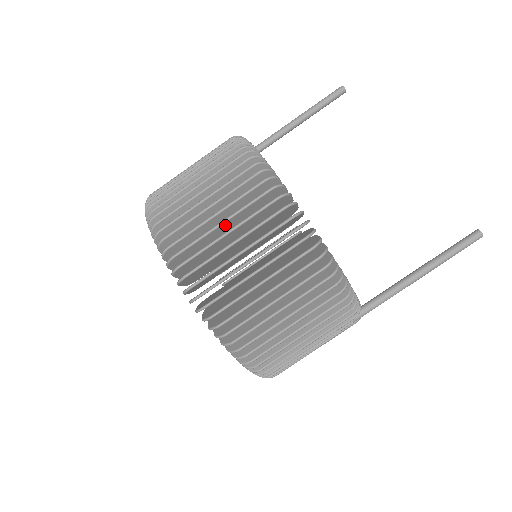
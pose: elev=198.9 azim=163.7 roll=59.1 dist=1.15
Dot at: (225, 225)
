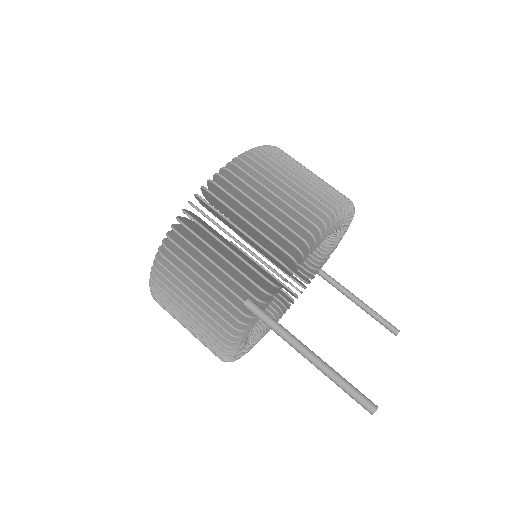
Dot at: occluded
